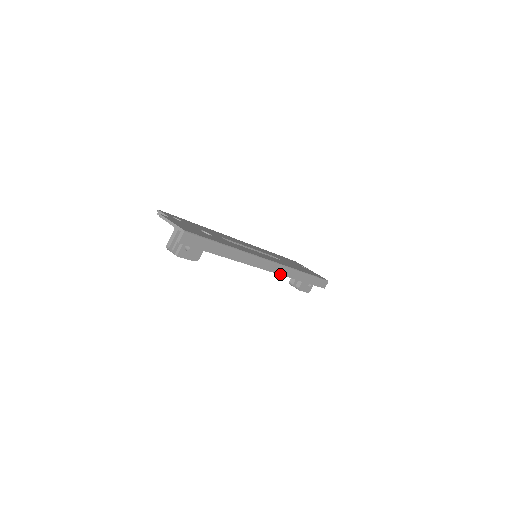
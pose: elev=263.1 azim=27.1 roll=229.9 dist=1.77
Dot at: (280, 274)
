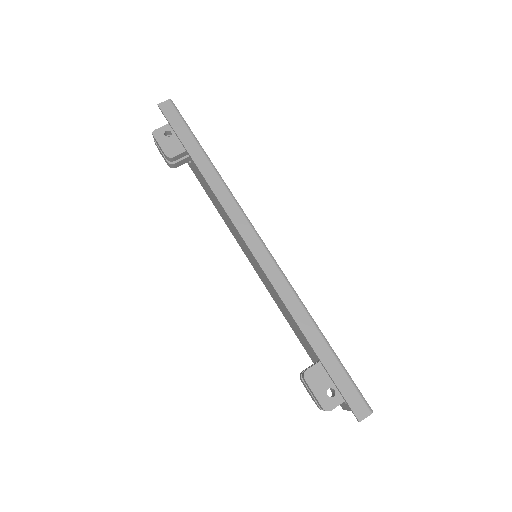
Dot at: (268, 277)
